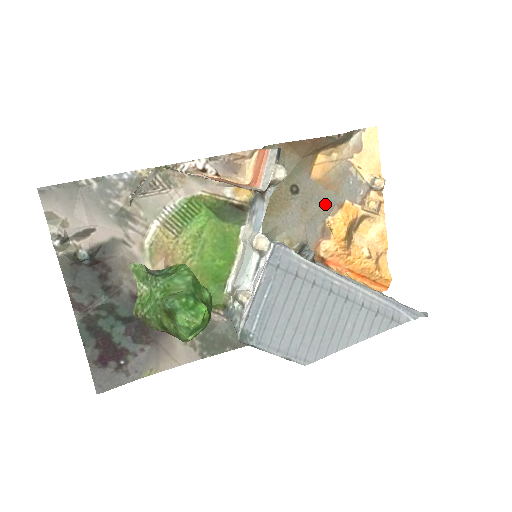
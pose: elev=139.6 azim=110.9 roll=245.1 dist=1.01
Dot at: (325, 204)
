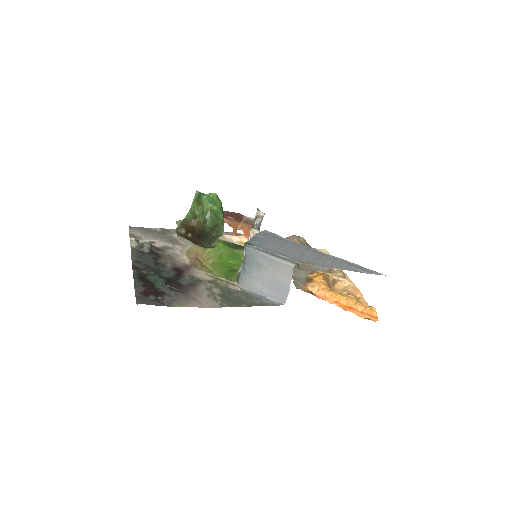
Dot at: (304, 270)
